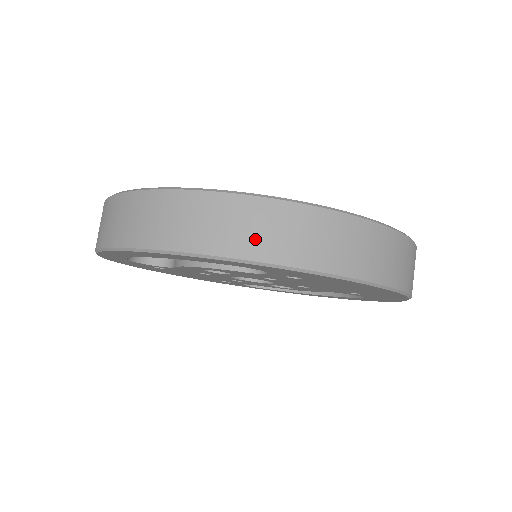
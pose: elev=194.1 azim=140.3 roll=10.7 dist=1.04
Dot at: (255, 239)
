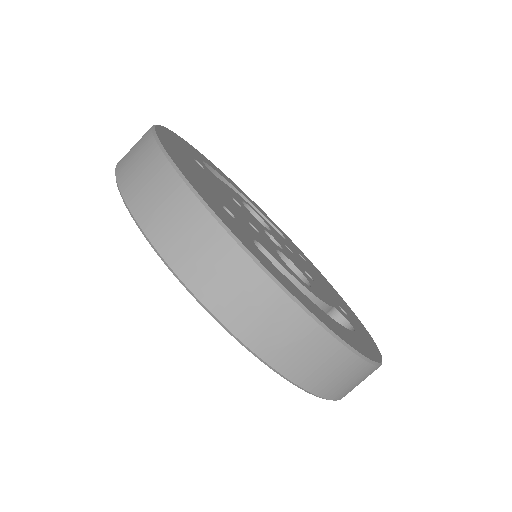
Dot at: occluded
